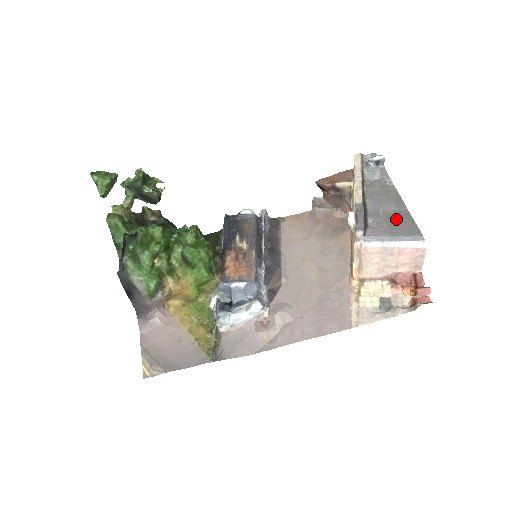
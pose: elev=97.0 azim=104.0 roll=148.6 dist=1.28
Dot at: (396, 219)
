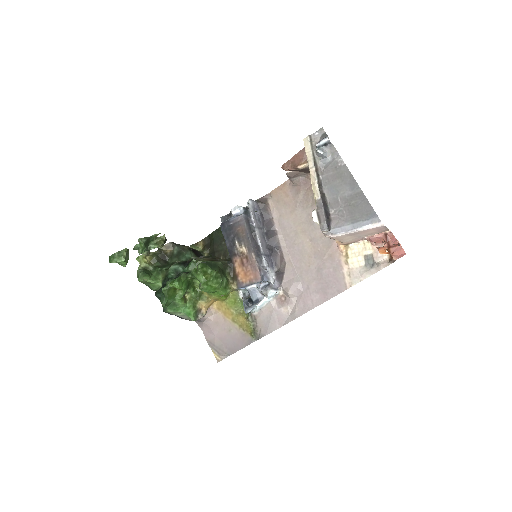
Dot at: (353, 204)
